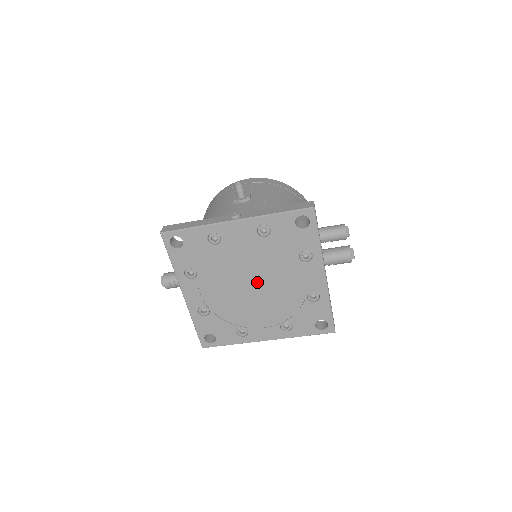
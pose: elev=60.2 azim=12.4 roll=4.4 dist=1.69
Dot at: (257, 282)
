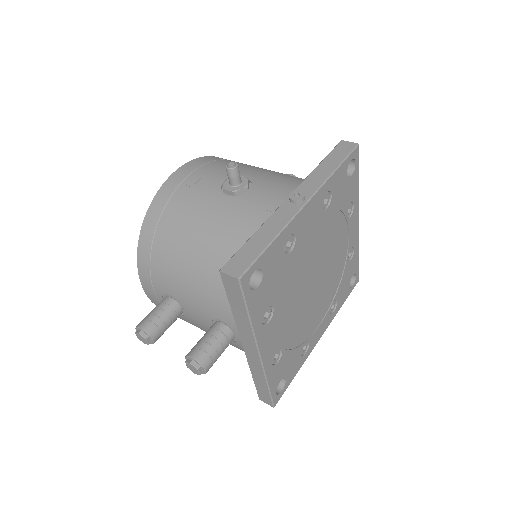
Dot at: (317, 273)
